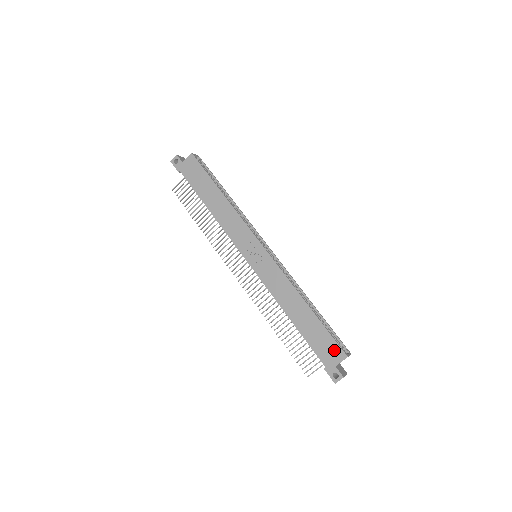
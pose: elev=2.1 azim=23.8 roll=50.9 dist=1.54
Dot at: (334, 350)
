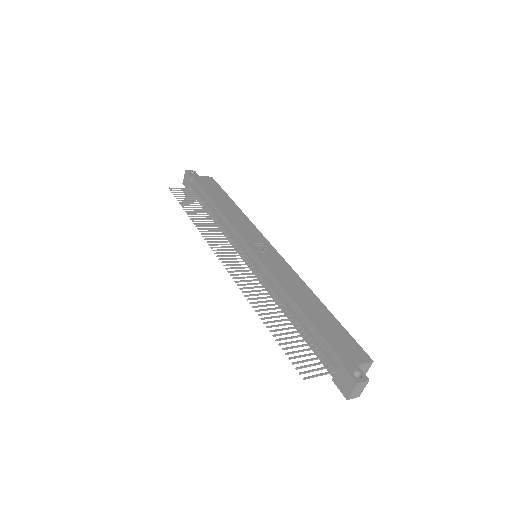
Dot at: (355, 349)
